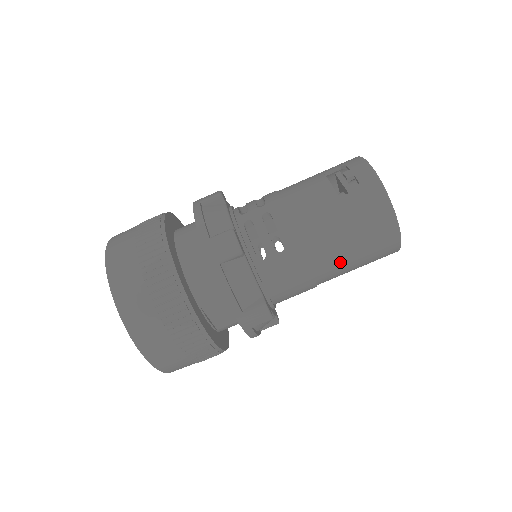
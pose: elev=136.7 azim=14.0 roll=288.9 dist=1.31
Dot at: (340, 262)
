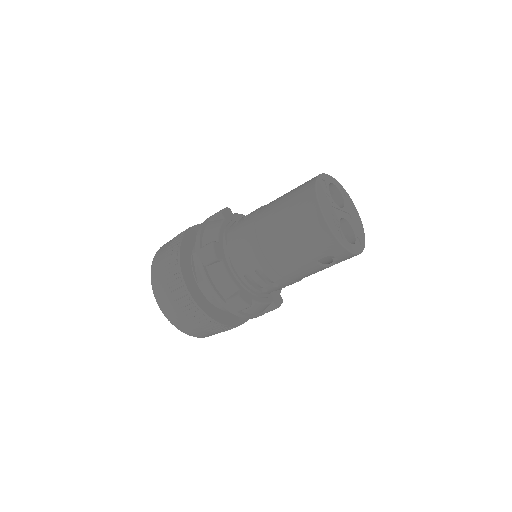
Dot at: (275, 227)
